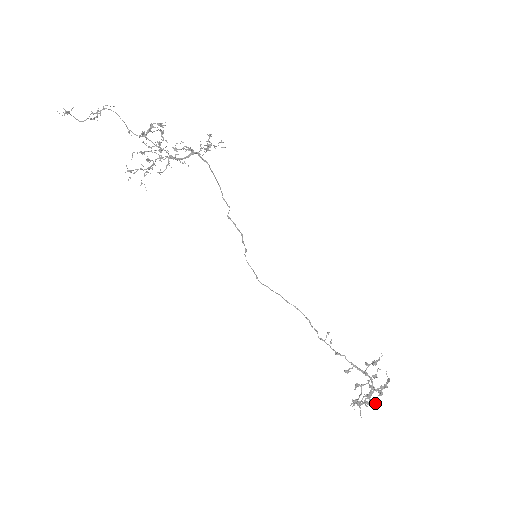
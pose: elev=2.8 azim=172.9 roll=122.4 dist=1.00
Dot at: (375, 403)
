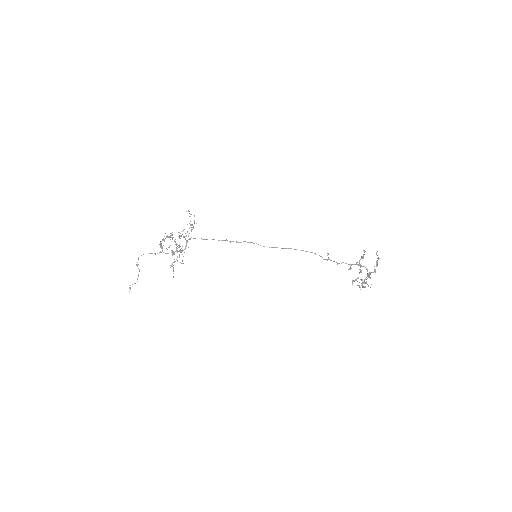
Dot at: (368, 285)
